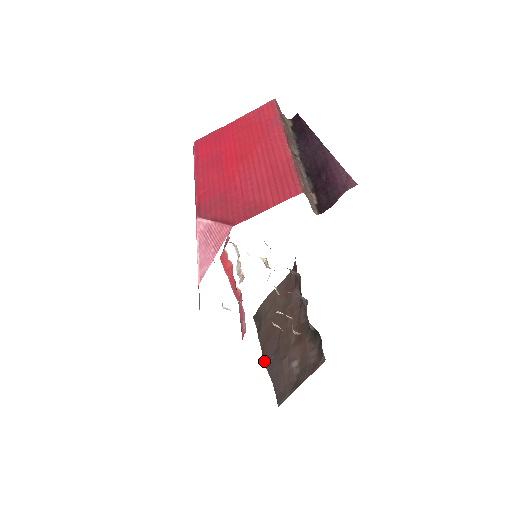
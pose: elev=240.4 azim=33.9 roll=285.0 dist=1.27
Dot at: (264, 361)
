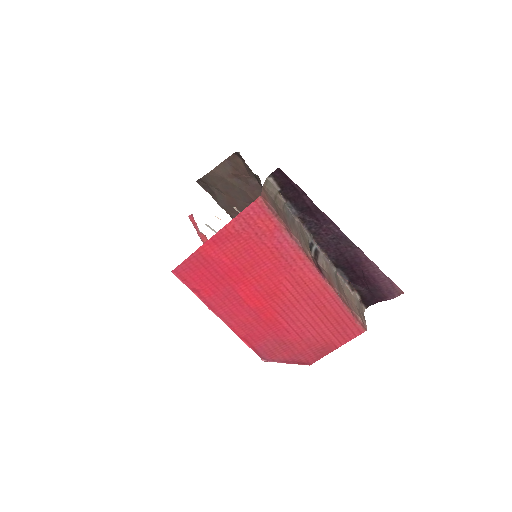
Dot at: occluded
